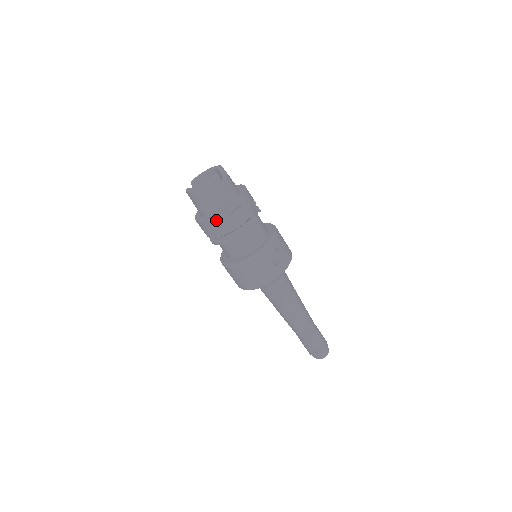
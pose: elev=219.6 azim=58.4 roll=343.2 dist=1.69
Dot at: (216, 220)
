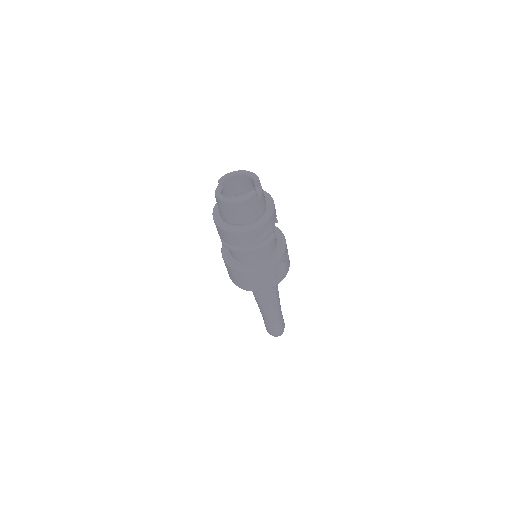
Dot at: (241, 235)
